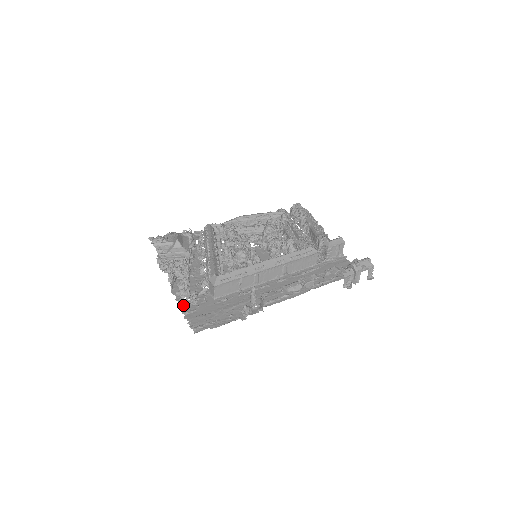
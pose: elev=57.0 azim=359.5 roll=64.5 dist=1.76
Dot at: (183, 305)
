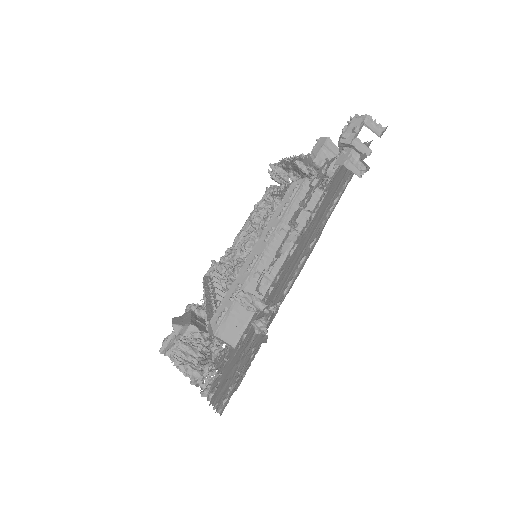
Dot at: (203, 390)
